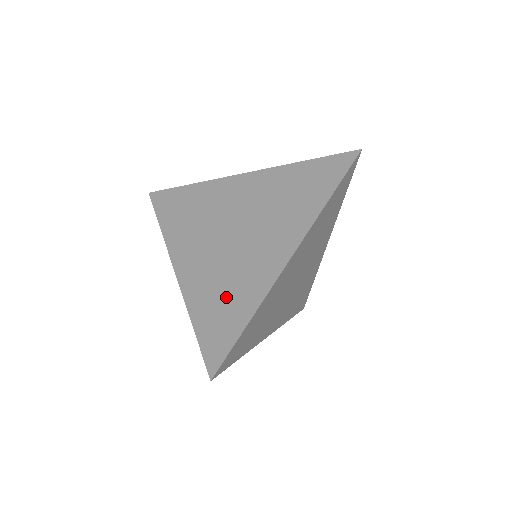
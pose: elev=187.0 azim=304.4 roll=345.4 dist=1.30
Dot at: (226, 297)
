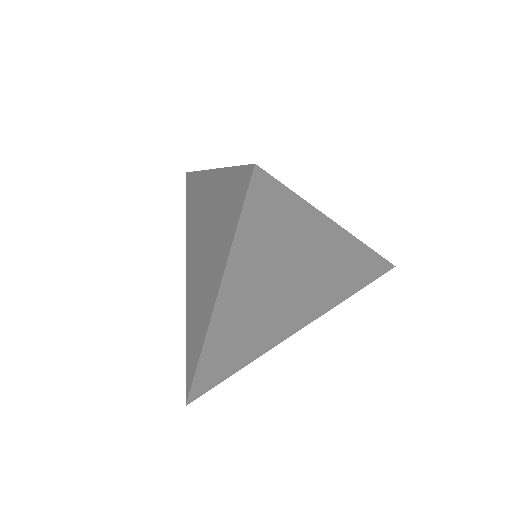
Dot at: (194, 328)
